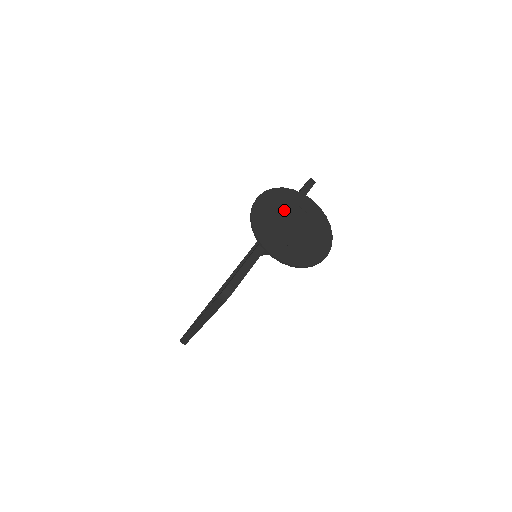
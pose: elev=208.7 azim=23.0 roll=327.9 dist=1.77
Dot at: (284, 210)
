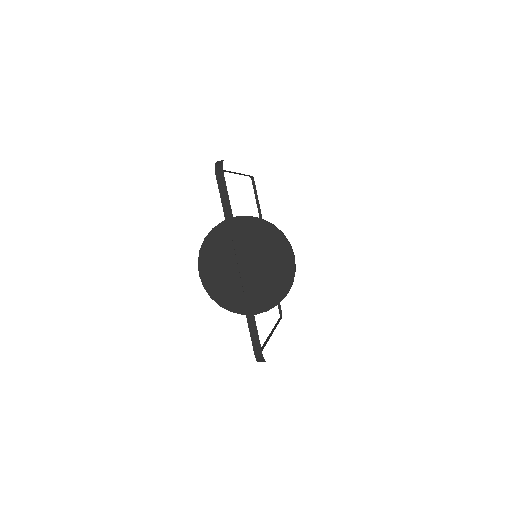
Dot at: (226, 260)
